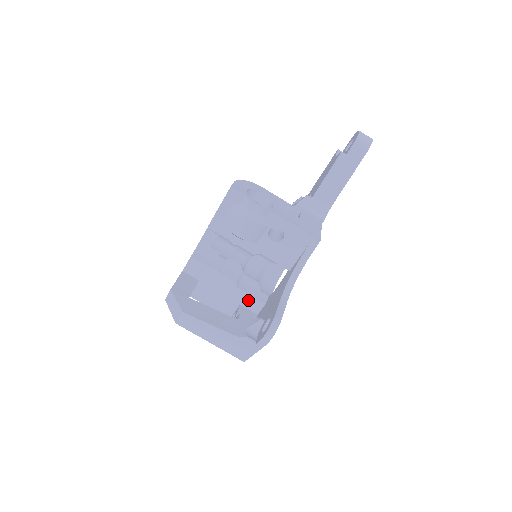
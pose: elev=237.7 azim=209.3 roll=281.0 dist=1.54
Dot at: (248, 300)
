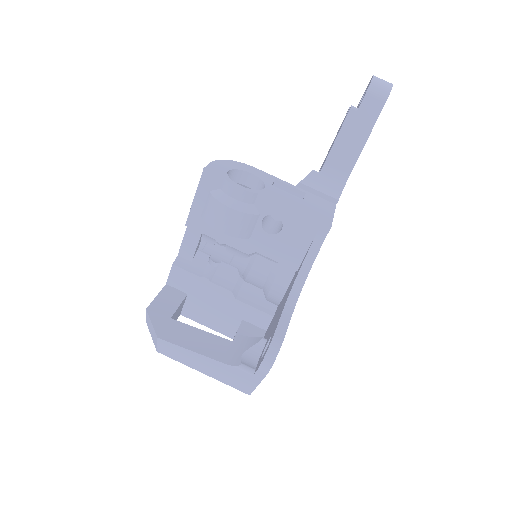
Dot at: (251, 313)
